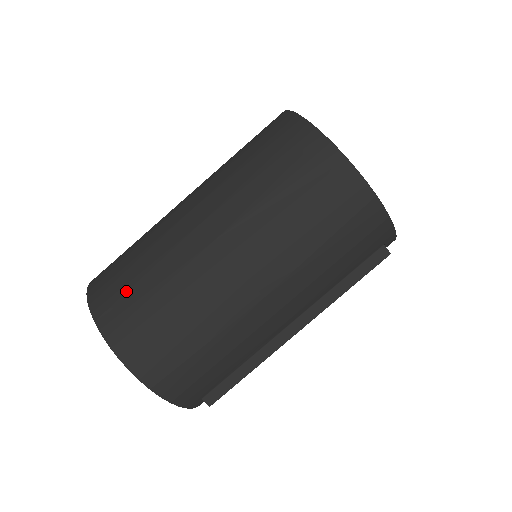
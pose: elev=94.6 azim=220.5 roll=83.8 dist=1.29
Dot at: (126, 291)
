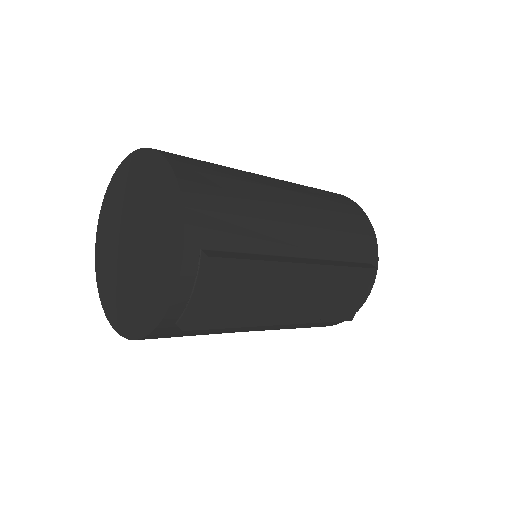
Dot at: occluded
